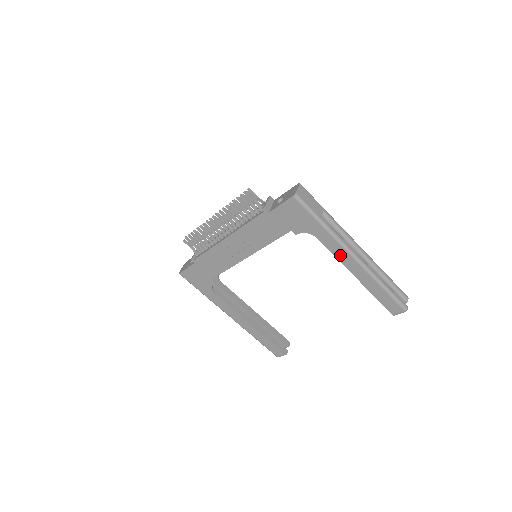
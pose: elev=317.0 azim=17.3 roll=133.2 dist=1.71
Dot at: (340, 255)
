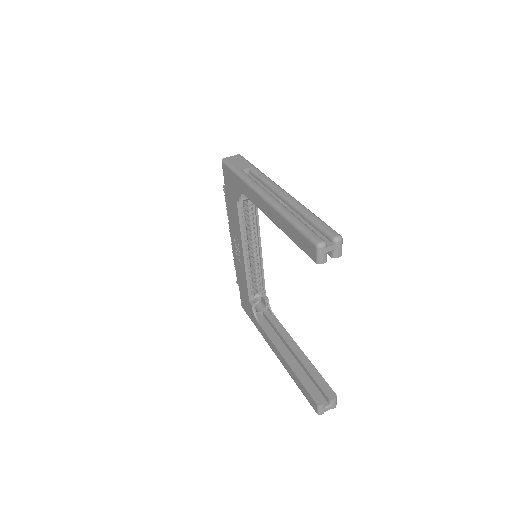
Dot at: (257, 202)
